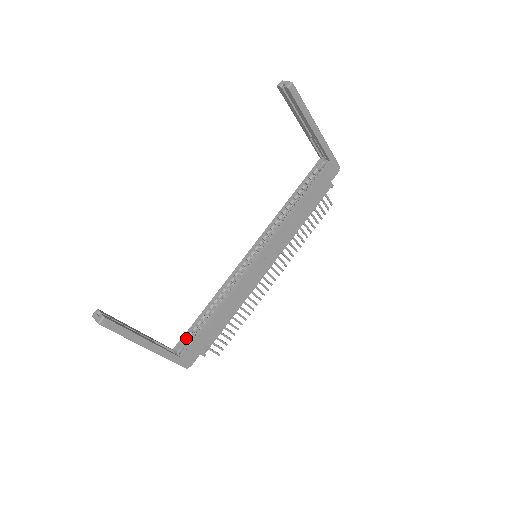
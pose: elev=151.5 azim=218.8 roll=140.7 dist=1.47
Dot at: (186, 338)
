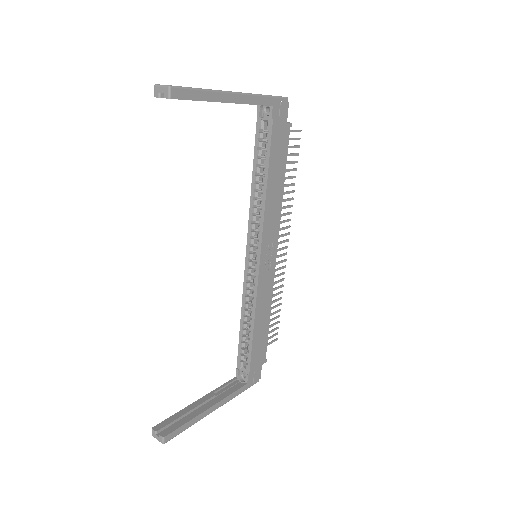
Dot at: (241, 363)
